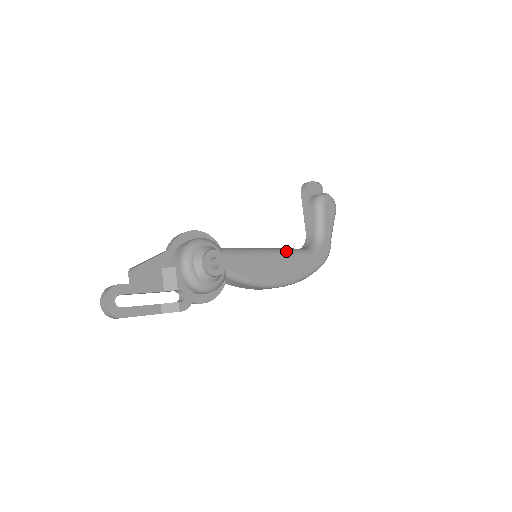
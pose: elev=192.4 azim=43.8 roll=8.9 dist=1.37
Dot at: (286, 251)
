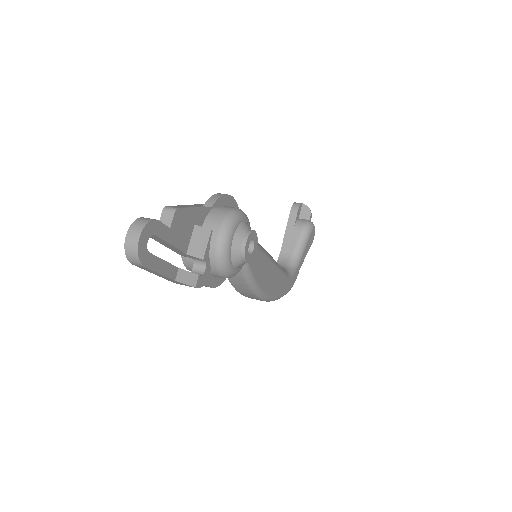
Dot at: (278, 264)
